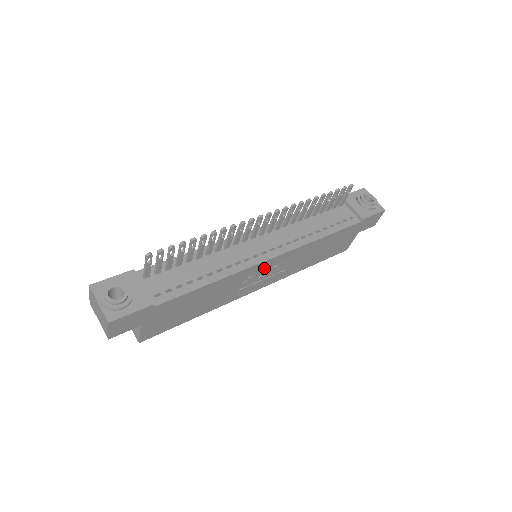
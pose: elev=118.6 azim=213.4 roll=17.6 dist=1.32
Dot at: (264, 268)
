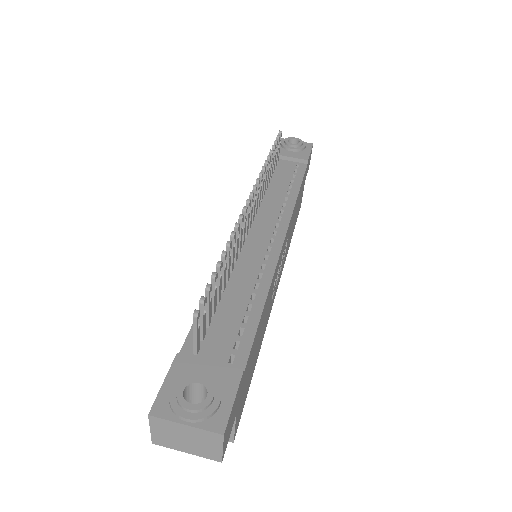
Dot at: (280, 258)
